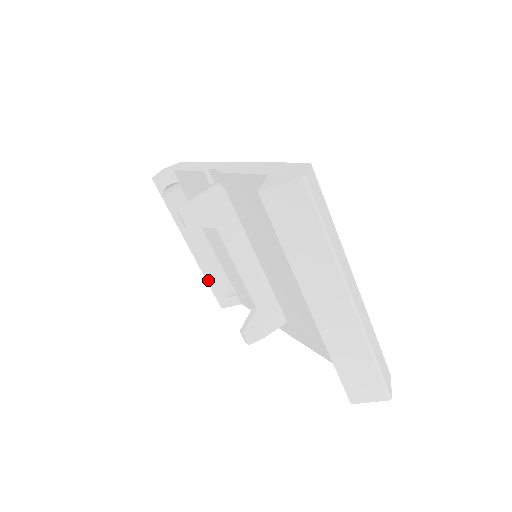
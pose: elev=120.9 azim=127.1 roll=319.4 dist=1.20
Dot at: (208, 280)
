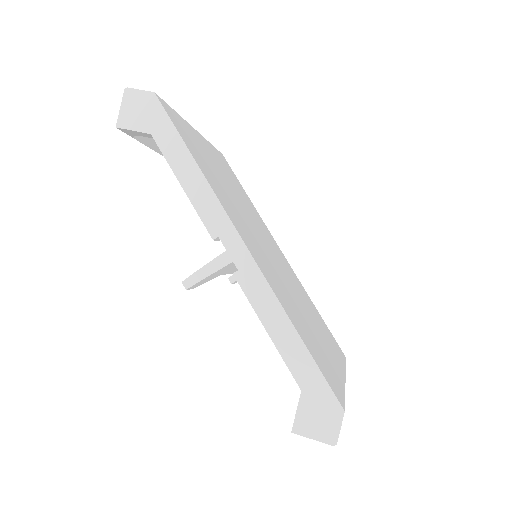
Dot at: occluded
